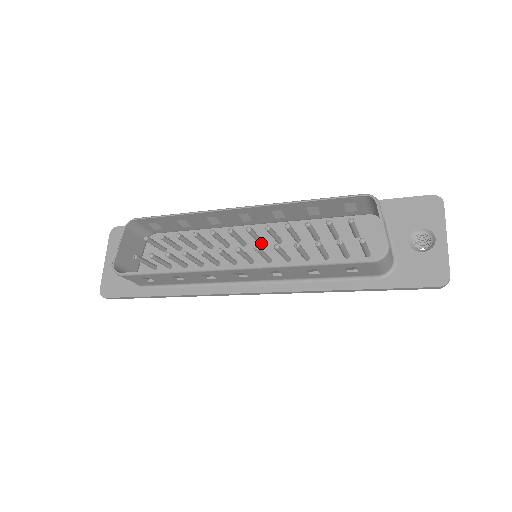
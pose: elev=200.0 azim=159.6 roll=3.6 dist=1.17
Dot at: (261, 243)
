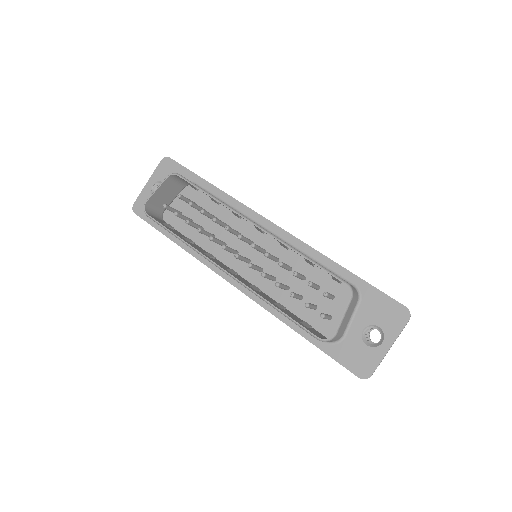
Dot at: (262, 252)
